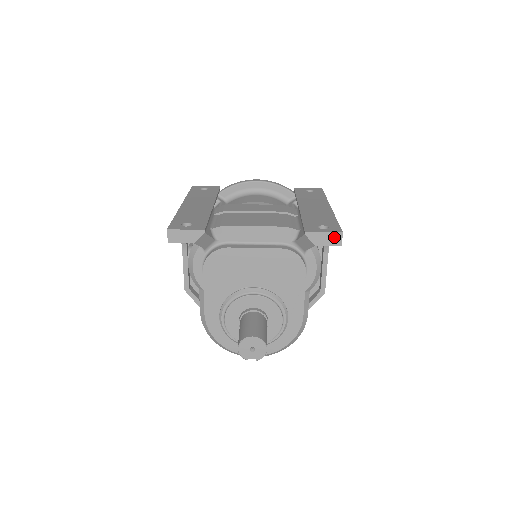
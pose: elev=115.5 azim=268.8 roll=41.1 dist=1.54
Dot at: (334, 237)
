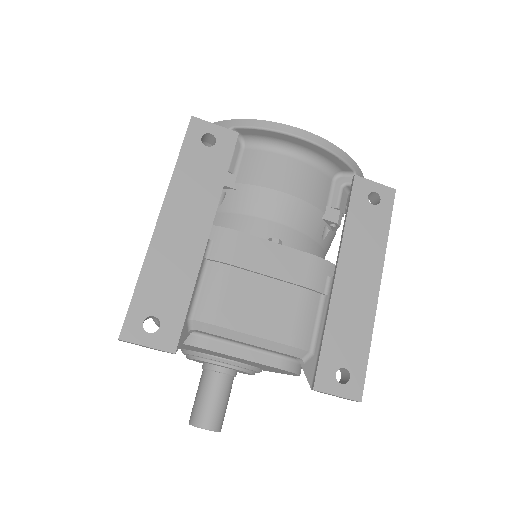
Dot at: (348, 399)
